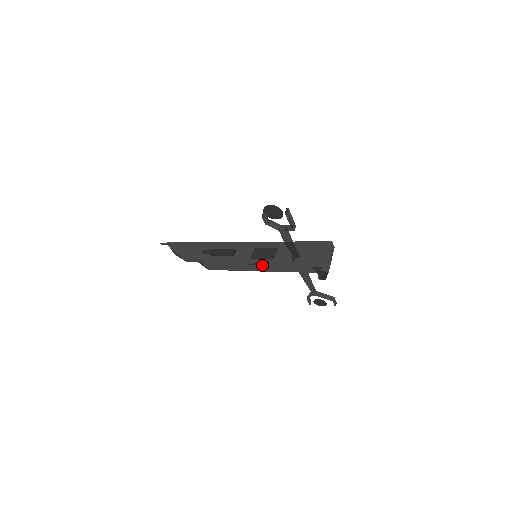
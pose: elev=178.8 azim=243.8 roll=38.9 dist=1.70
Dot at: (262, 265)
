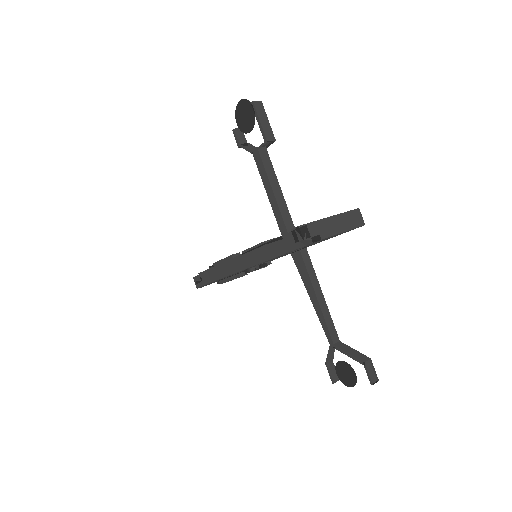
Dot at: occluded
